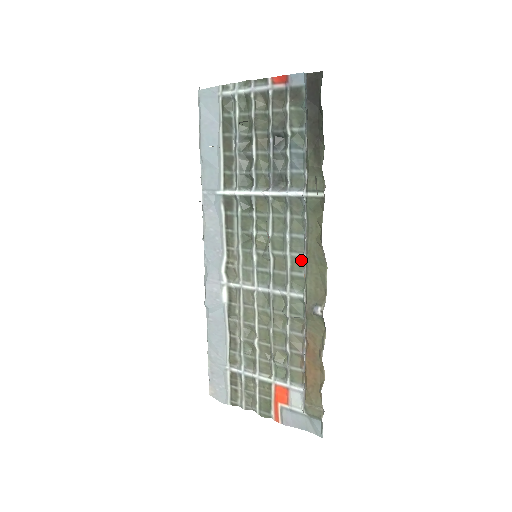
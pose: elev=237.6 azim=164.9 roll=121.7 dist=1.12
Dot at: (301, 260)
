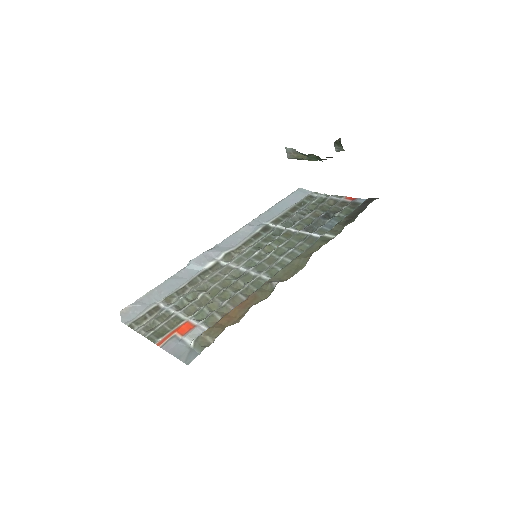
Dot at: occluded
